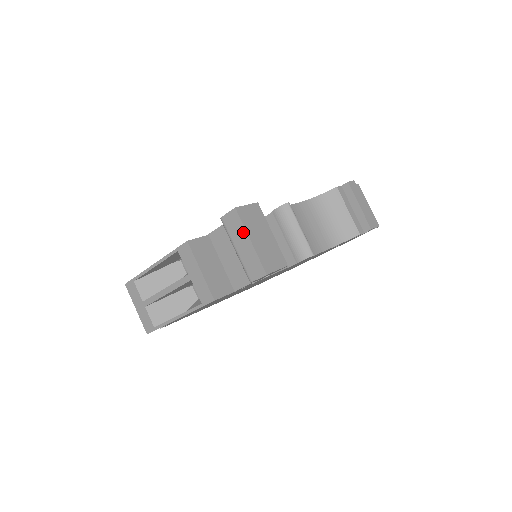
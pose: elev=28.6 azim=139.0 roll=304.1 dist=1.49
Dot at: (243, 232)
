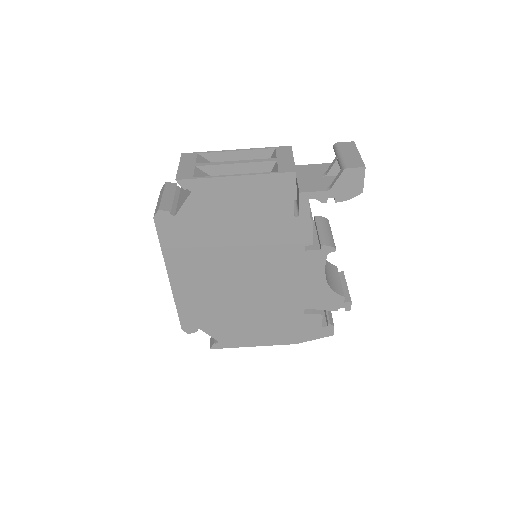
Dot at: (355, 150)
